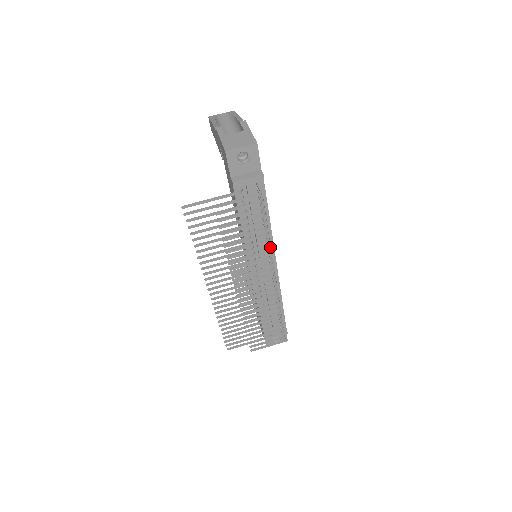
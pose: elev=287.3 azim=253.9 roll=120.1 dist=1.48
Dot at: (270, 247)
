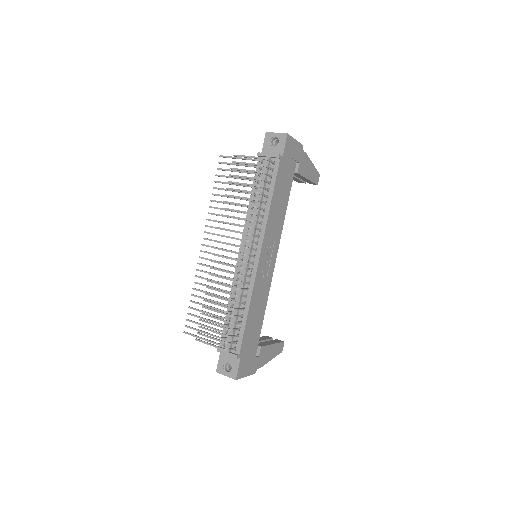
Dot at: occluded
